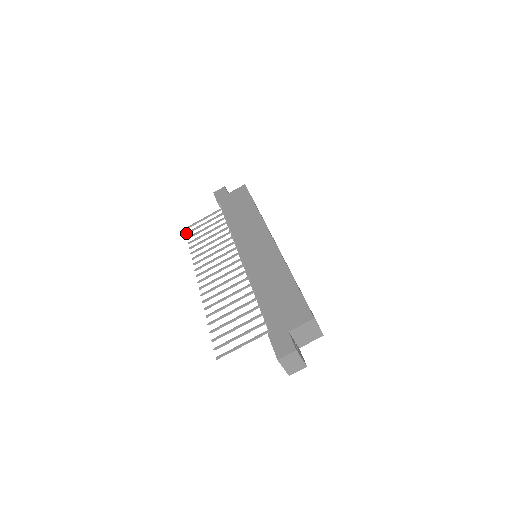
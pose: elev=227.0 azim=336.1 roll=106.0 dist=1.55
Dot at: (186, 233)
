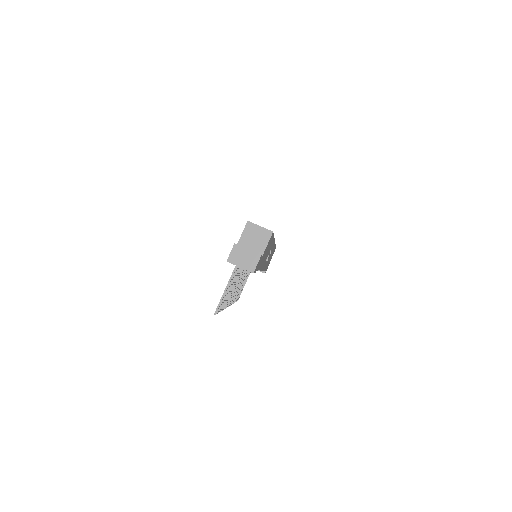
Dot at: occluded
